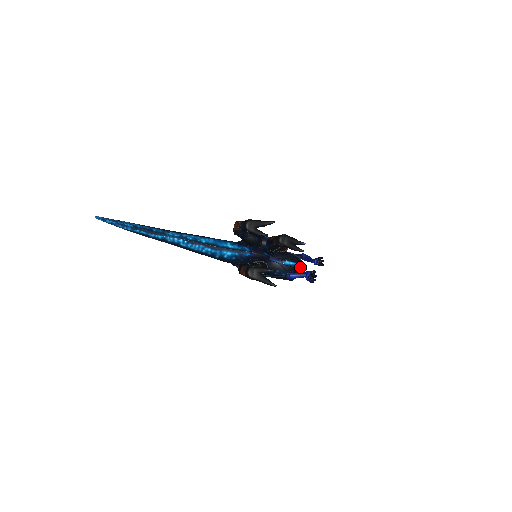
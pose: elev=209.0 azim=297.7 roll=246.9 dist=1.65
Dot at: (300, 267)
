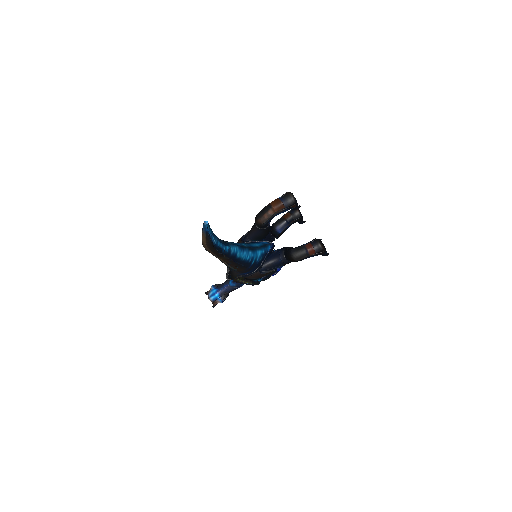
Dot at: occluded
